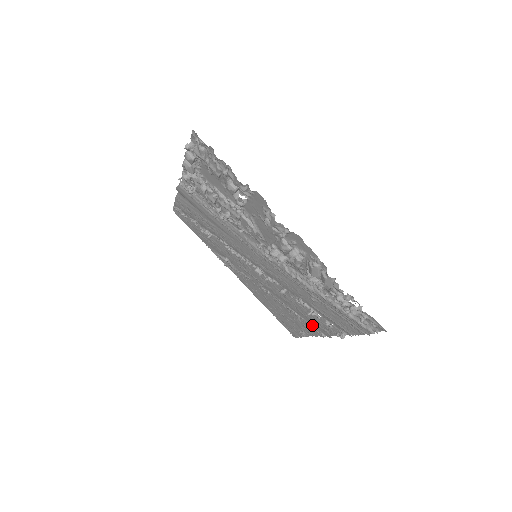
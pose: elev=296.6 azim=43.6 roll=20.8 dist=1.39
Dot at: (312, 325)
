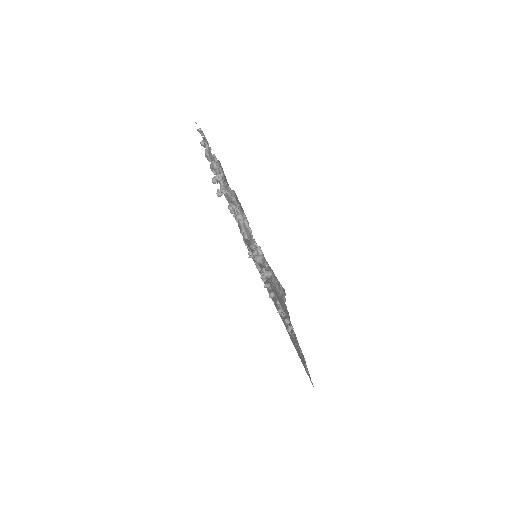
Dot at: occluded
